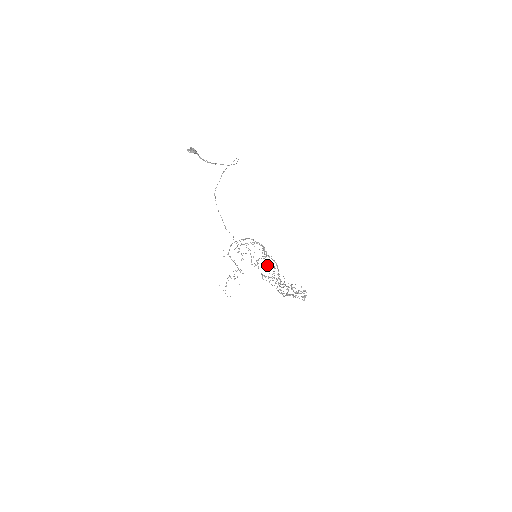
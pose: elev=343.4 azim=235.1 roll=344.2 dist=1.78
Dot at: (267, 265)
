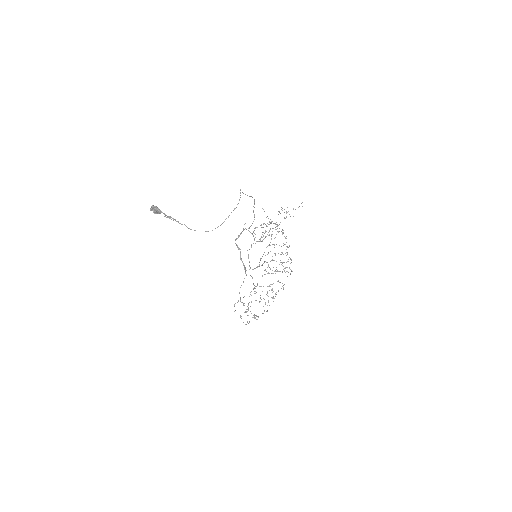
Dot at: occluded
